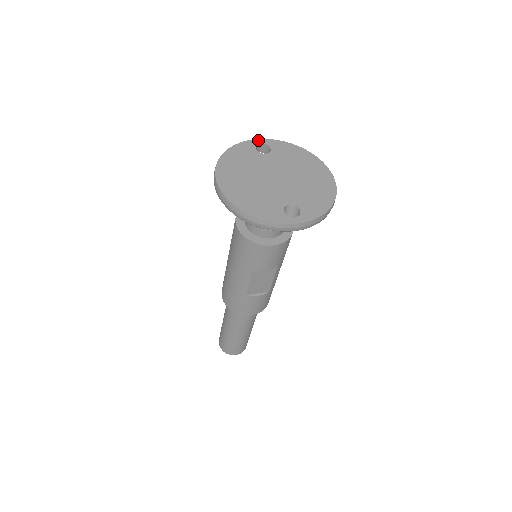
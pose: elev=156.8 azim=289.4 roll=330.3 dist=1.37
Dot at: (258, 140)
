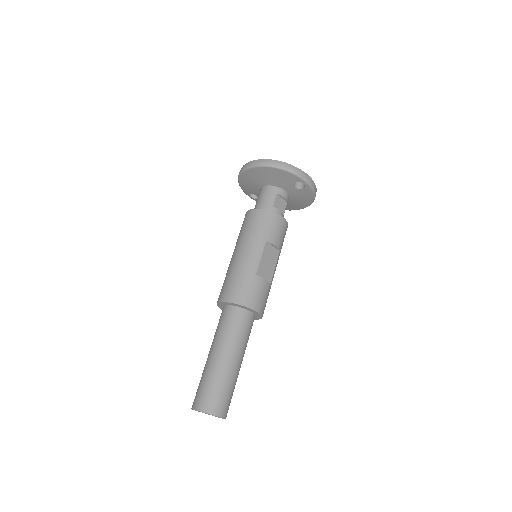
Dot at: occluded
